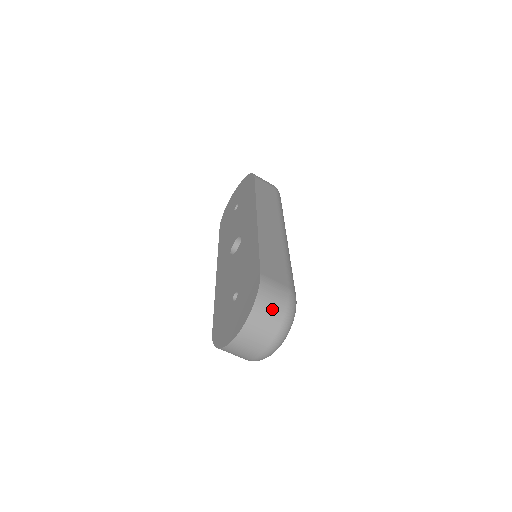
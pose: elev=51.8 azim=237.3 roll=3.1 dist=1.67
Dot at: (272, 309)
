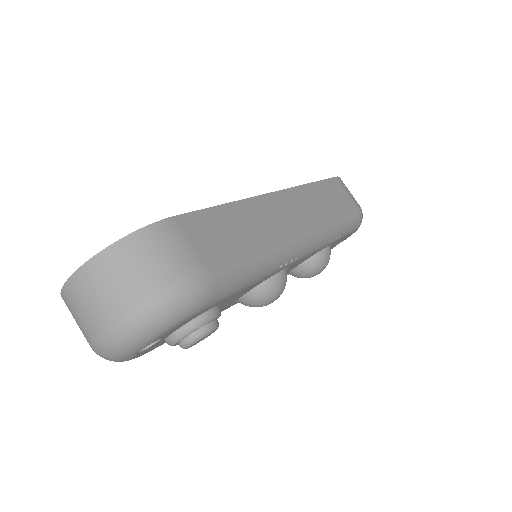
Dot at: (141, 269)
